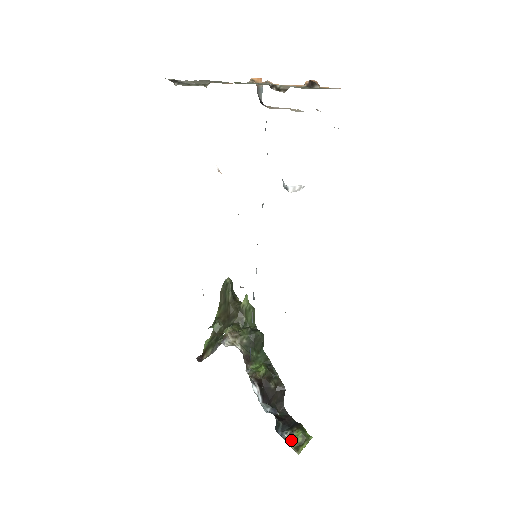
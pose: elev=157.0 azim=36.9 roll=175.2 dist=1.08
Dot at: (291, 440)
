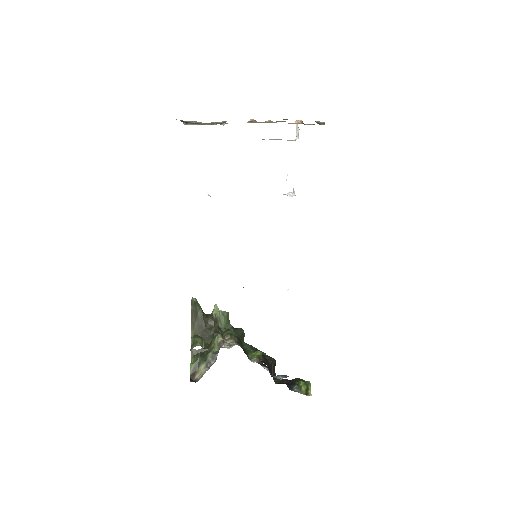
Dot at: (301, 391)
